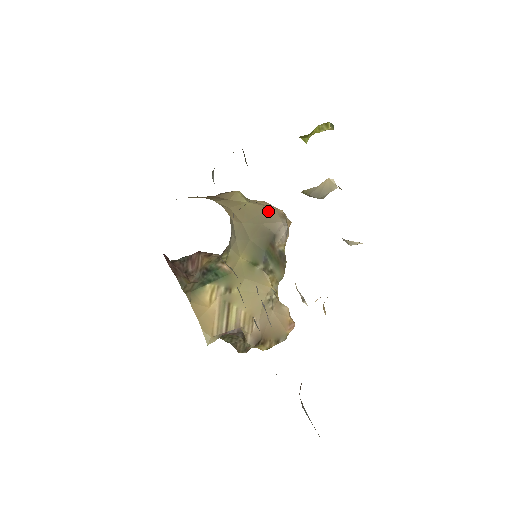
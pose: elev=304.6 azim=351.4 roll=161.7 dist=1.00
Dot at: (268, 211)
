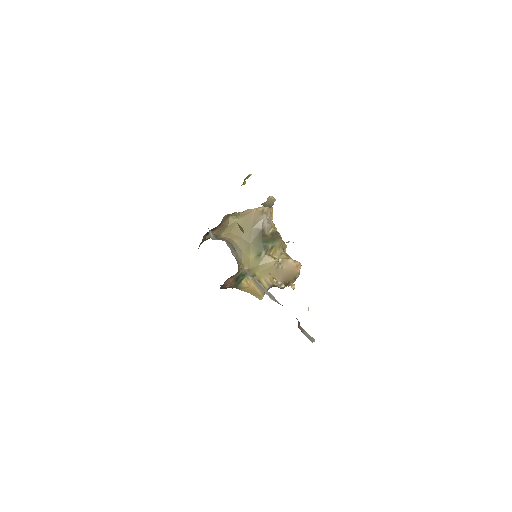
Dot at: (252, 216)
